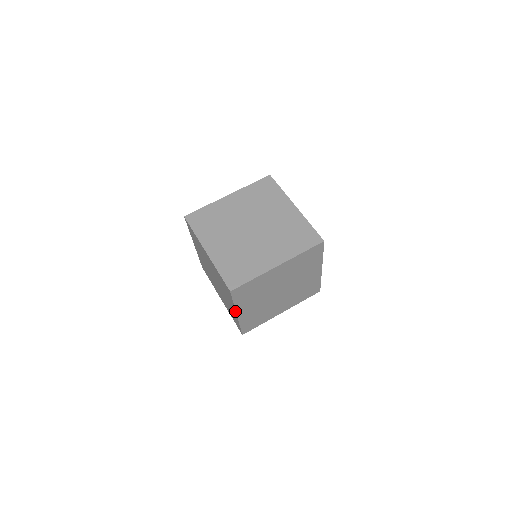
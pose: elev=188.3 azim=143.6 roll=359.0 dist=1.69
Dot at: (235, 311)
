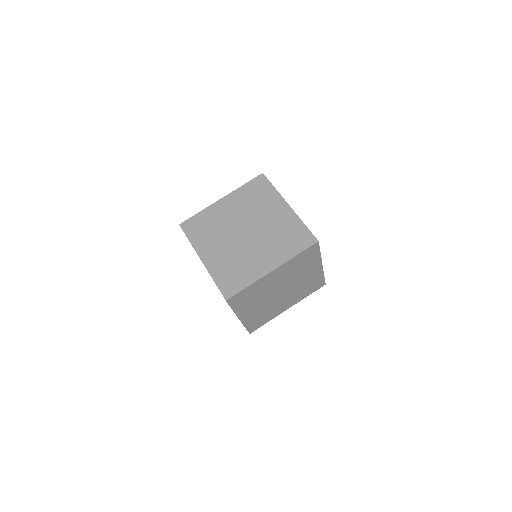
Dot at: (236, 315)
